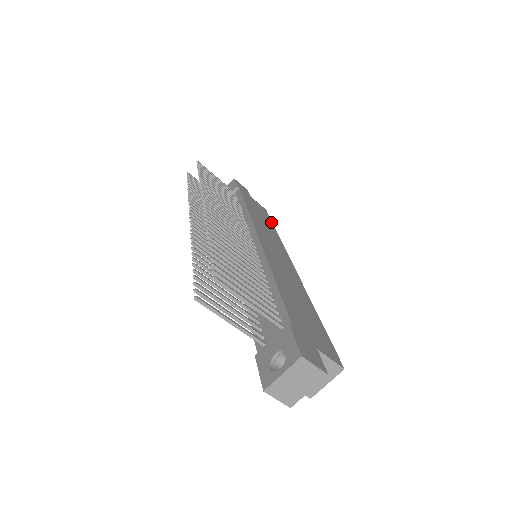
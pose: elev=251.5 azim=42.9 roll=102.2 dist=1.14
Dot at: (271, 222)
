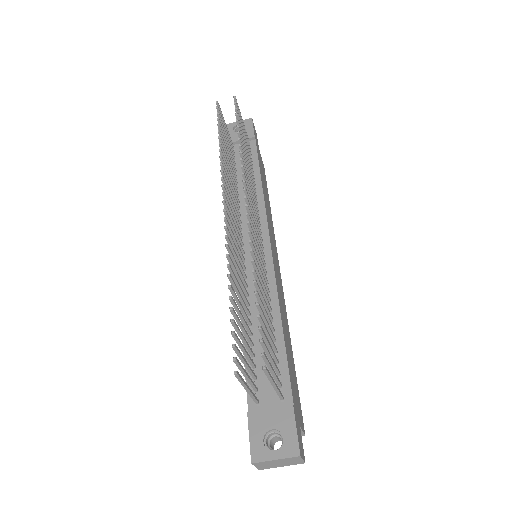
Dot at: occluded
